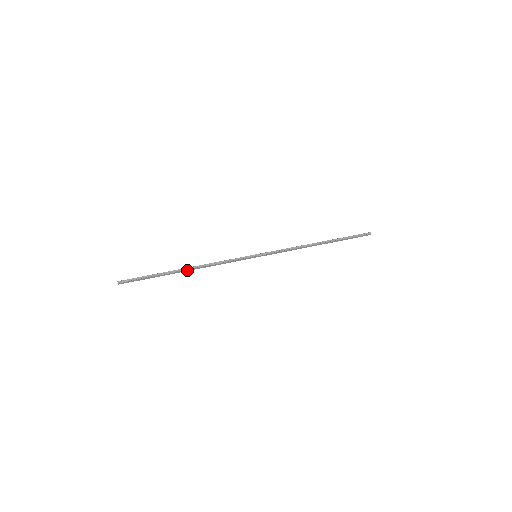
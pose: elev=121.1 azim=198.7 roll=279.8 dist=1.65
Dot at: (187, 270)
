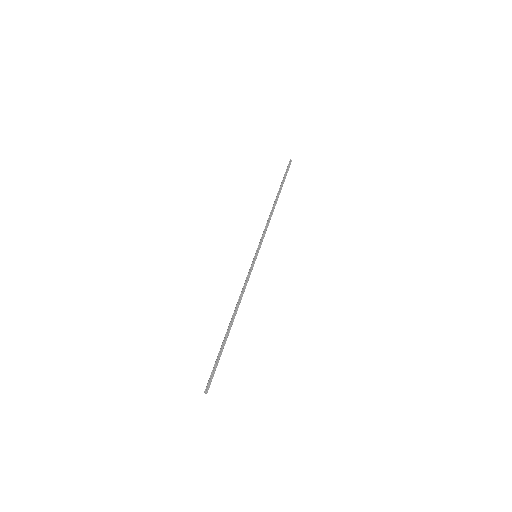
Dot at: occluded
